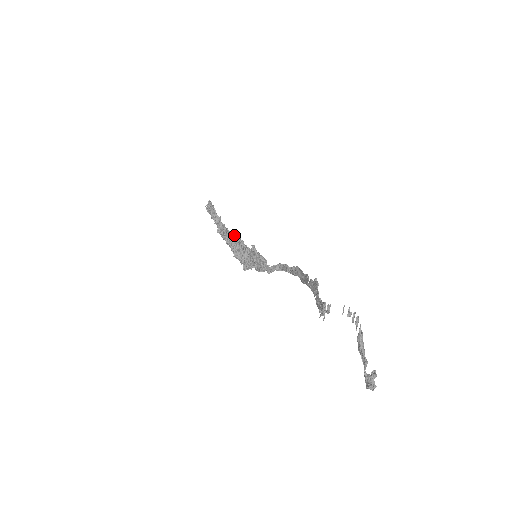
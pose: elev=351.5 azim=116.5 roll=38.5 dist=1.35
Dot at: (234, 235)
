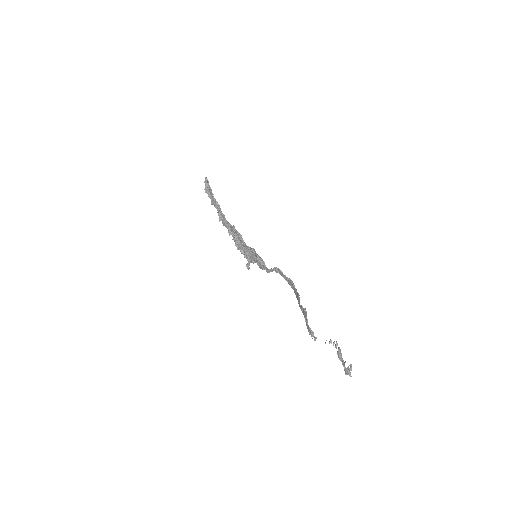
Dot at: (235, 231)
